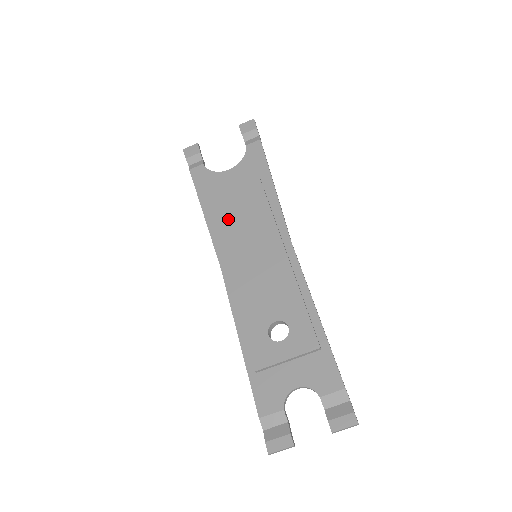
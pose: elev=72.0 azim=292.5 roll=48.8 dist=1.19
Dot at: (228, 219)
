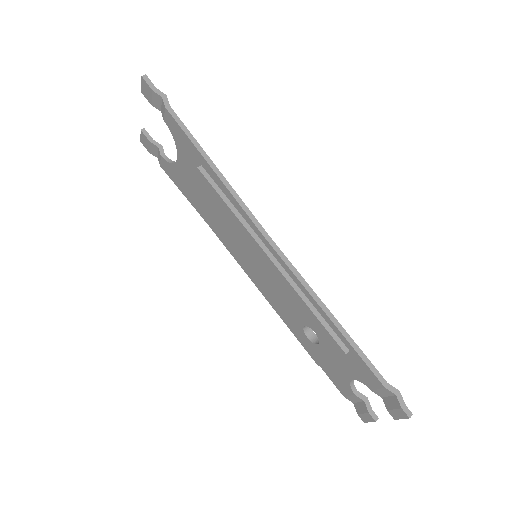
Dot at: (214, 224)
